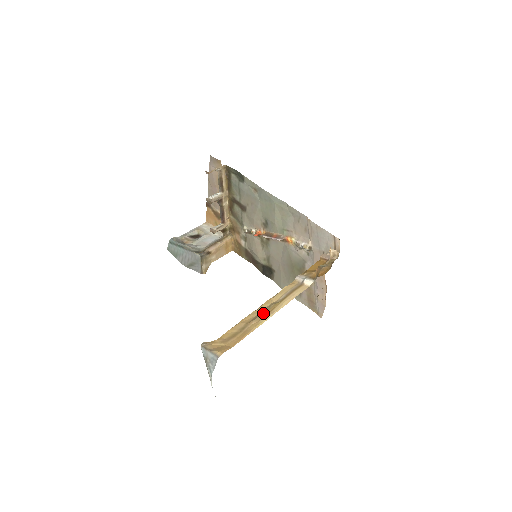
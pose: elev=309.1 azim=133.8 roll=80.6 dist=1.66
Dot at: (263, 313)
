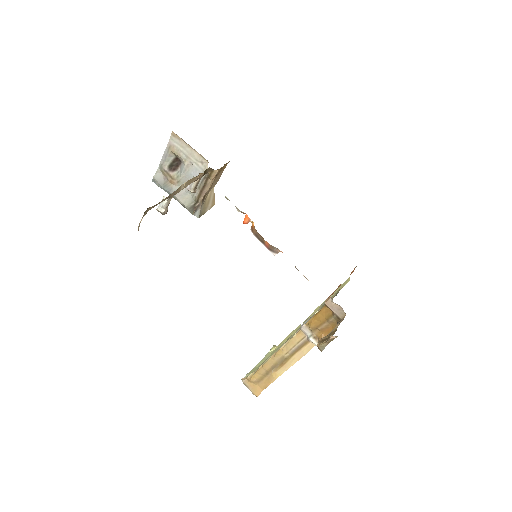
Dot at: (278, 365)
